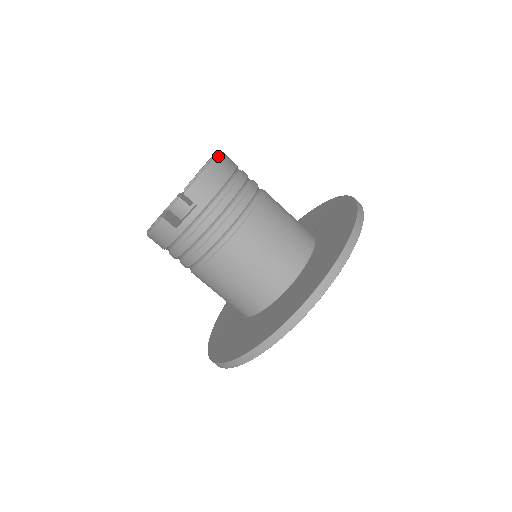
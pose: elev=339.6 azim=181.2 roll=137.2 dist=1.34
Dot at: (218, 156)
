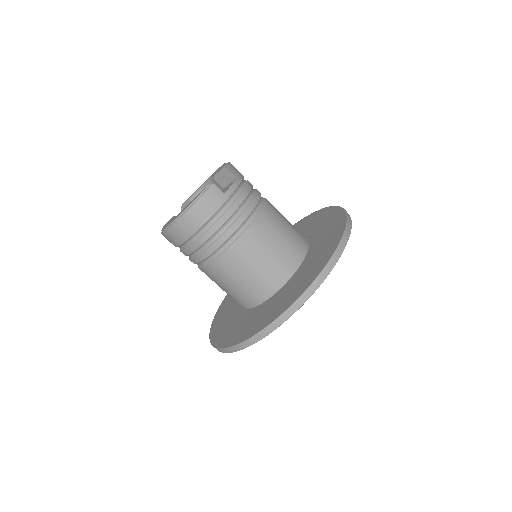
Dot at: occluded
